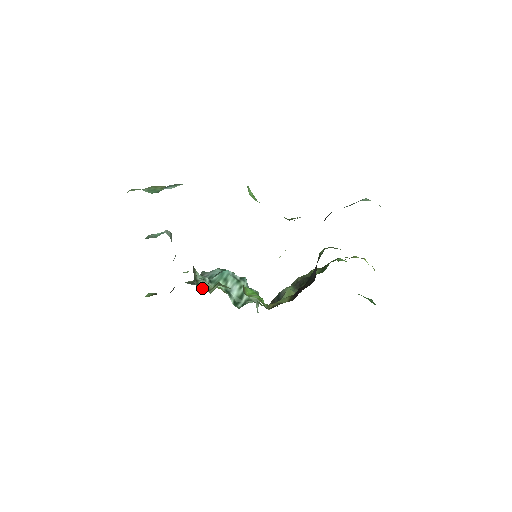
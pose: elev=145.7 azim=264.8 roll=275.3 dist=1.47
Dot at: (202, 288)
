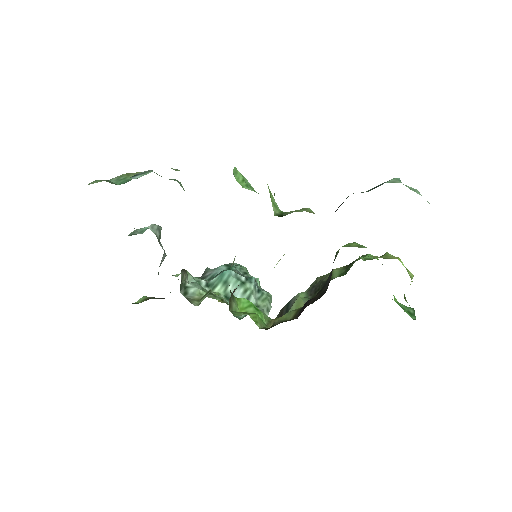
Dot at: (188, 299)
